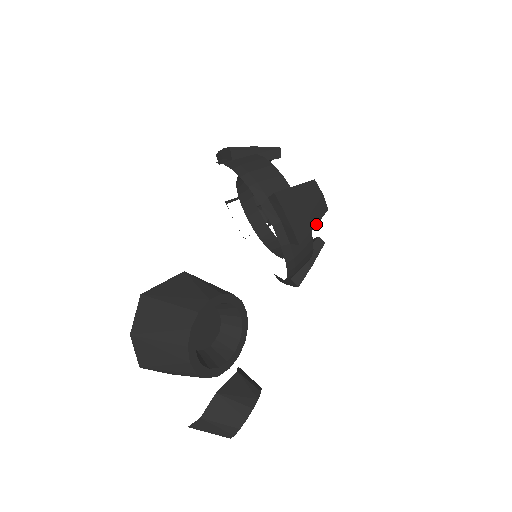
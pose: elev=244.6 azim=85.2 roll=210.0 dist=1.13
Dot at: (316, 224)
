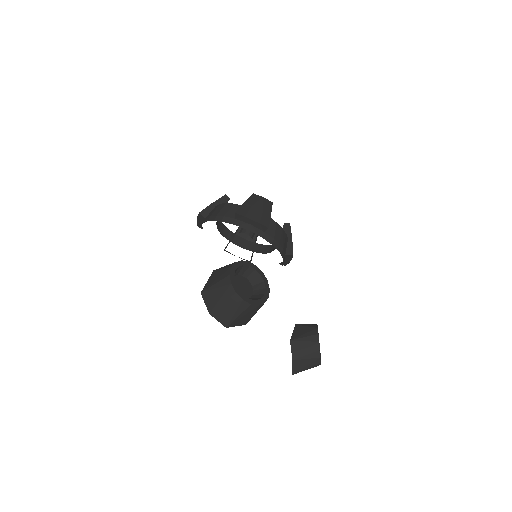
Dot at: occluded
